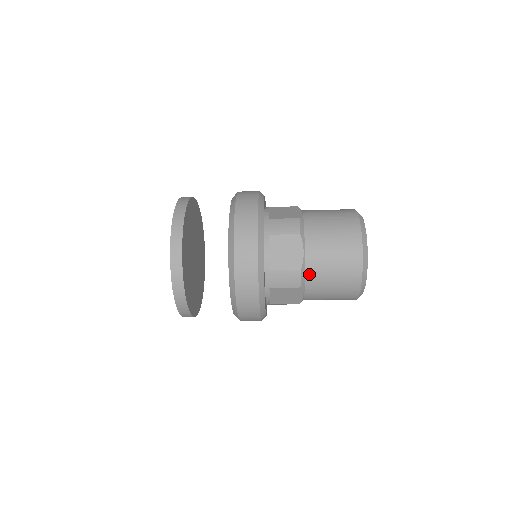
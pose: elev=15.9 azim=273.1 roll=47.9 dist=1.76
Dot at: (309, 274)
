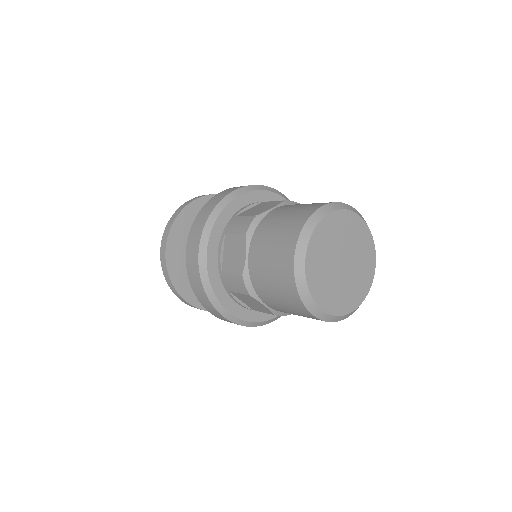
Dot at: (254, 281)
